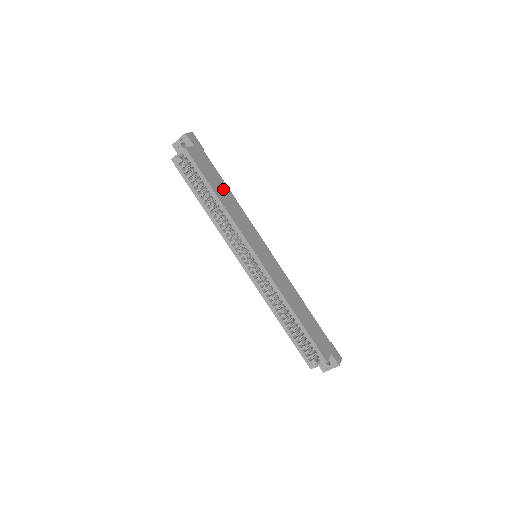
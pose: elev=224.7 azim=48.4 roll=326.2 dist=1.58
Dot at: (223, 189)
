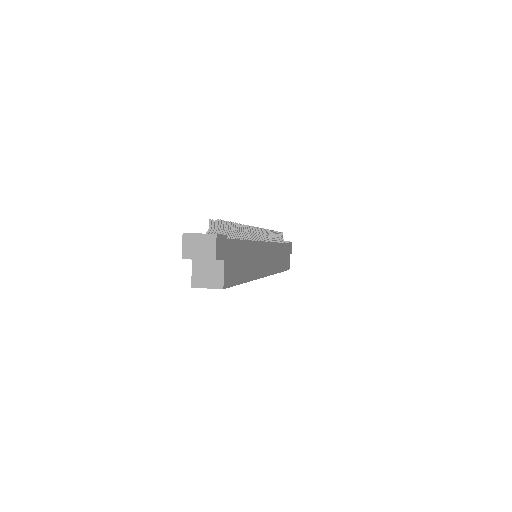
Dot at: (246, 256)
